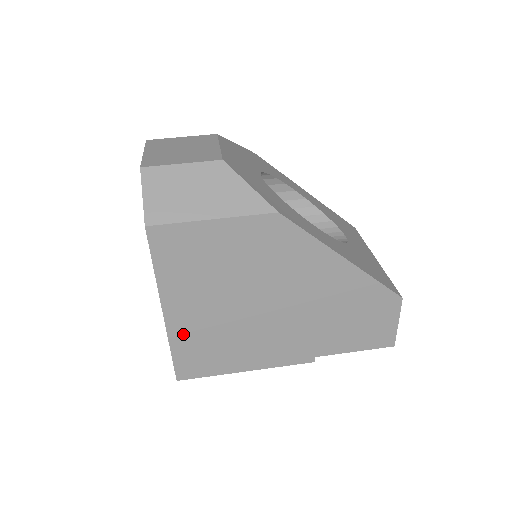
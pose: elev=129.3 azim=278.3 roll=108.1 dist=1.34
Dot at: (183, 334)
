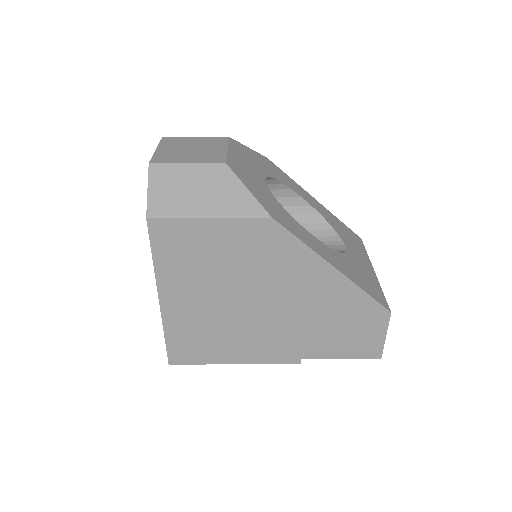
Dot at: (177, 322)
